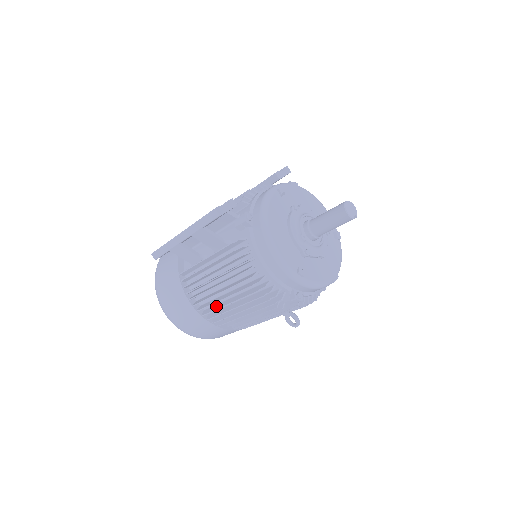
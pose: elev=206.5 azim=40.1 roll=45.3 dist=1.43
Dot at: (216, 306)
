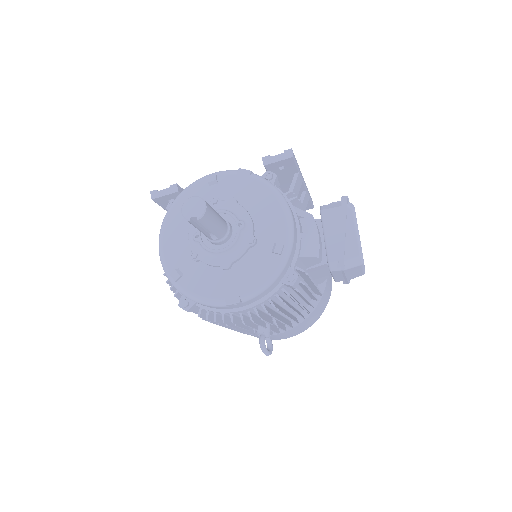
Dot at: occluded
